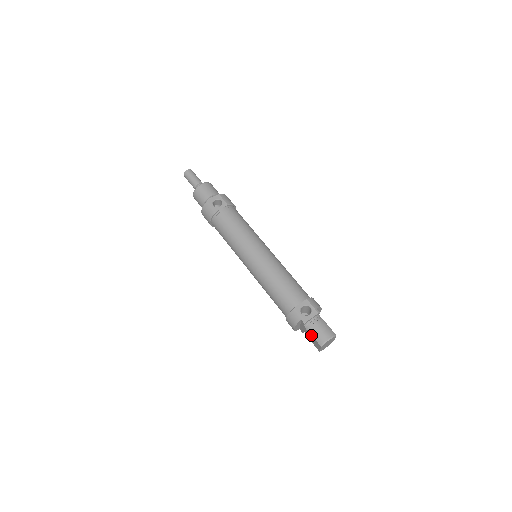
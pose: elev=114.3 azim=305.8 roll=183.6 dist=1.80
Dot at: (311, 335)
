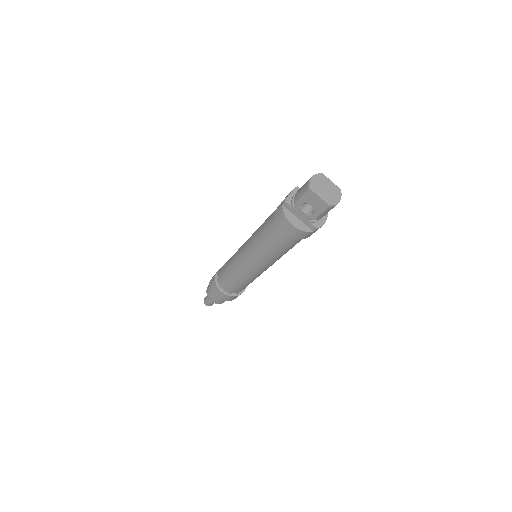
Dot at: (300, 201)
